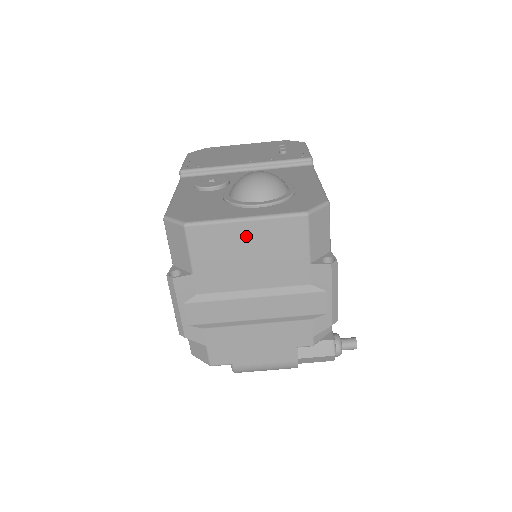
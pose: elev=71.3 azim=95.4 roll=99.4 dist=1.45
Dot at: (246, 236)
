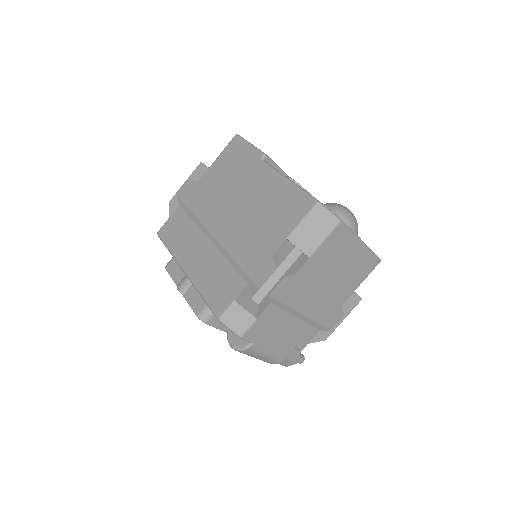
Dot at: (353, 253)
